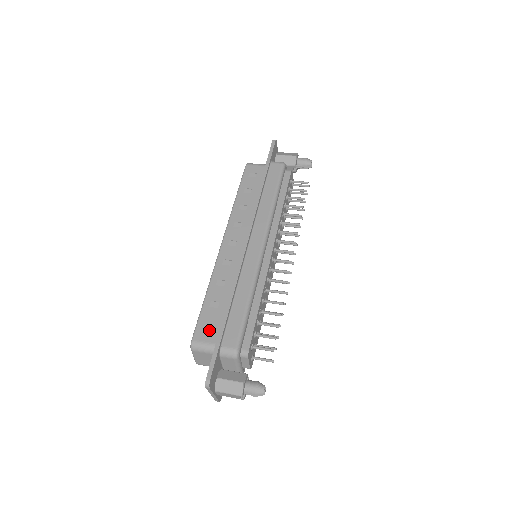
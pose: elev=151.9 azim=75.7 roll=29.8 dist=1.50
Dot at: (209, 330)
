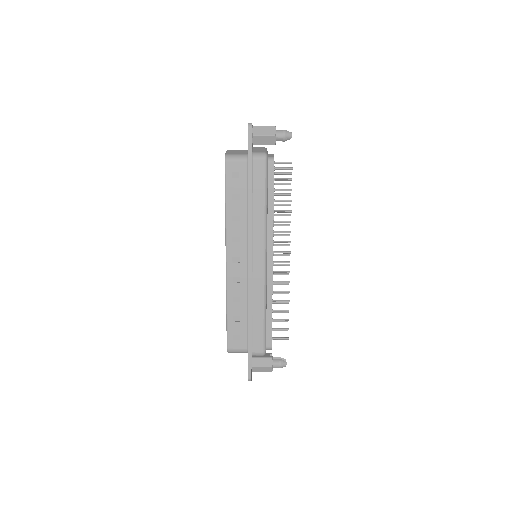
Dot at: (238, 339)
